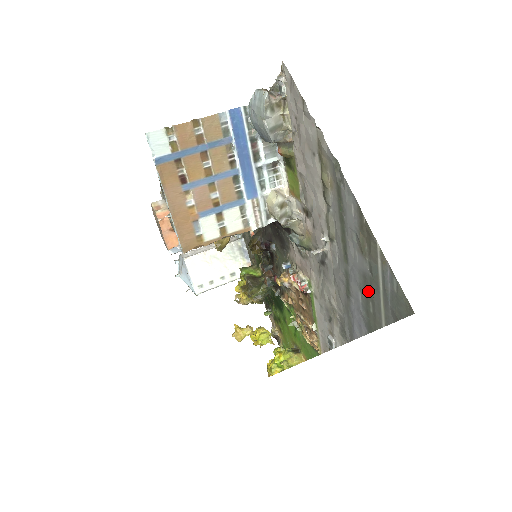
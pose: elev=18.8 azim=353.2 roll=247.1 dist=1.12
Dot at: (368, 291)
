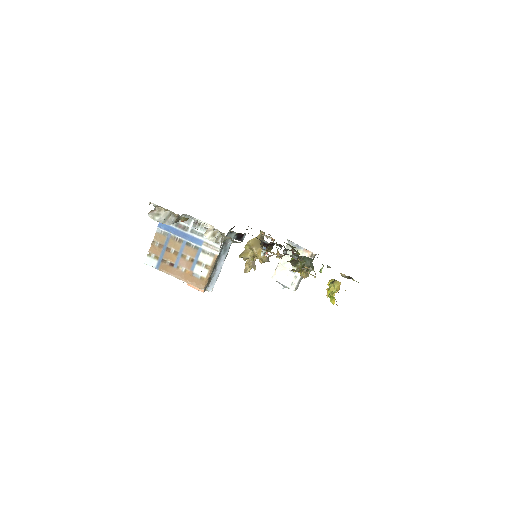
Dot at: occluded
